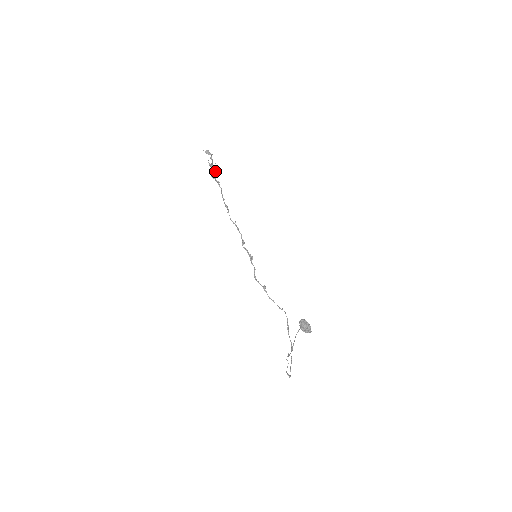
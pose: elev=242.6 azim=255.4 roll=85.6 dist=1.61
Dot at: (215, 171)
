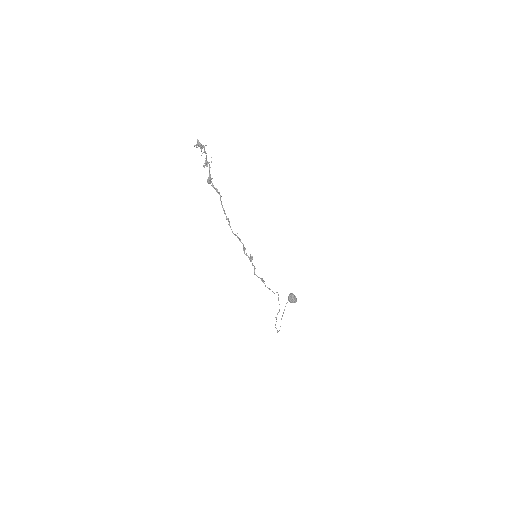
Dot at: occluded
